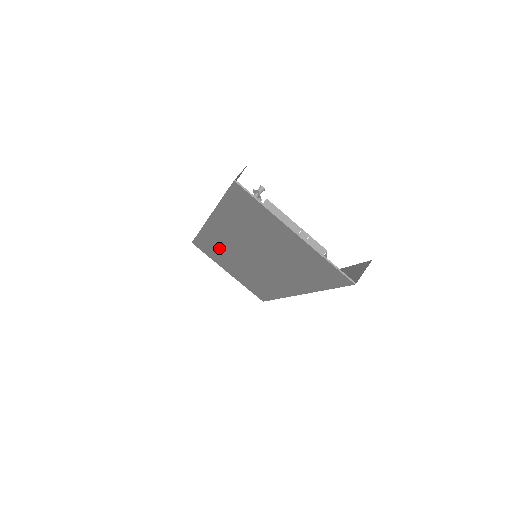
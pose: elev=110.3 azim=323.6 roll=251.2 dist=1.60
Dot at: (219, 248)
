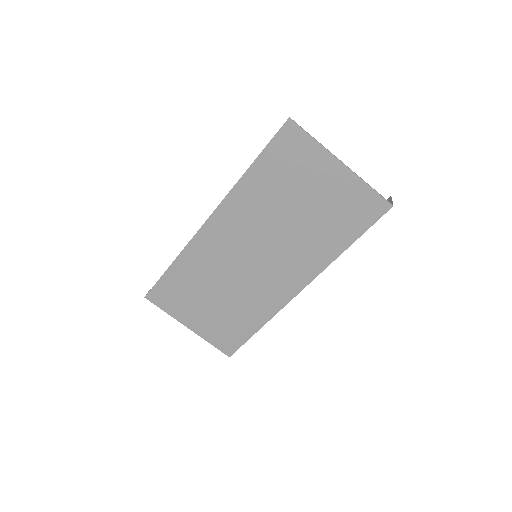
Dot at: (199, 274)
